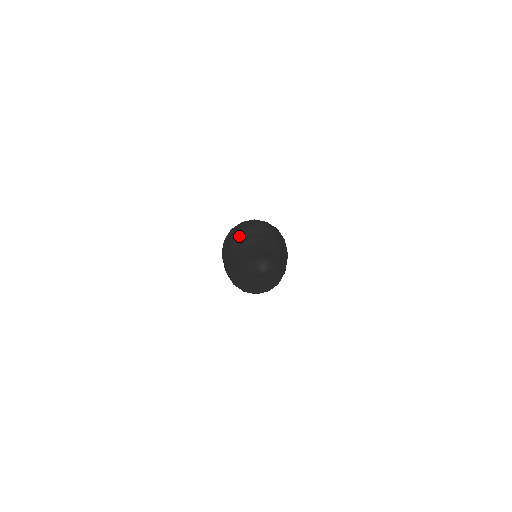
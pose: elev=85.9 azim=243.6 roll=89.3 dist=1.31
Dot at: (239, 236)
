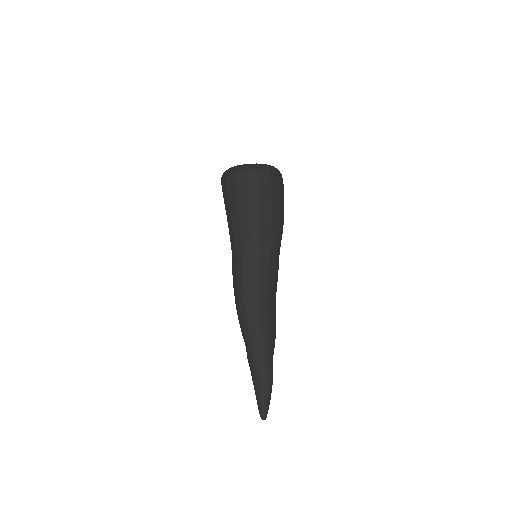
Dot at: (242, 335)
